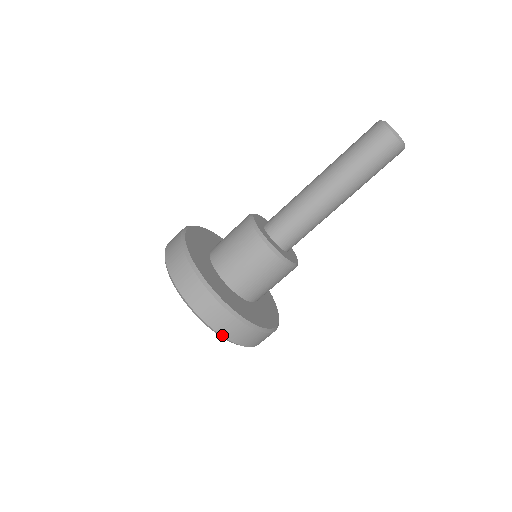
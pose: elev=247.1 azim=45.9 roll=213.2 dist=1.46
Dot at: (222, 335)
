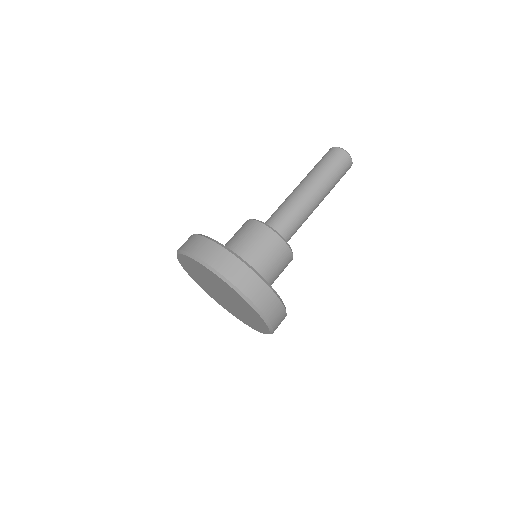
Dot at: (233, 283)
